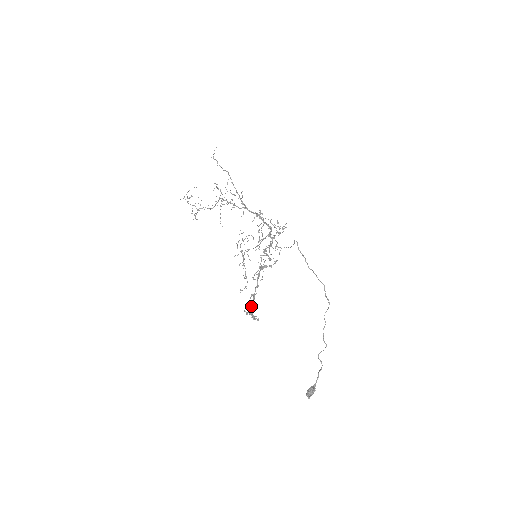
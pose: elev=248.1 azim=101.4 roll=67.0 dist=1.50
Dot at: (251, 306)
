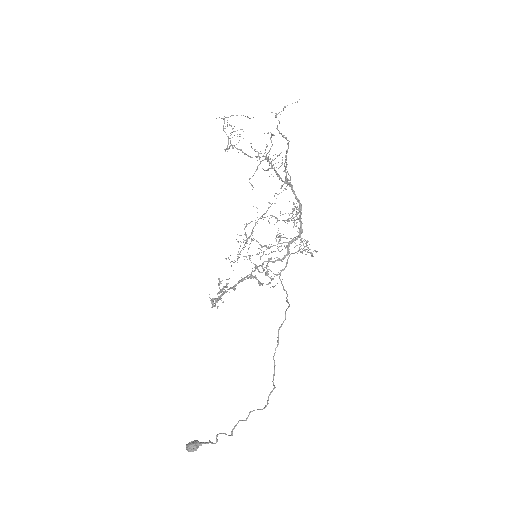
Dot at: (215, 298)
